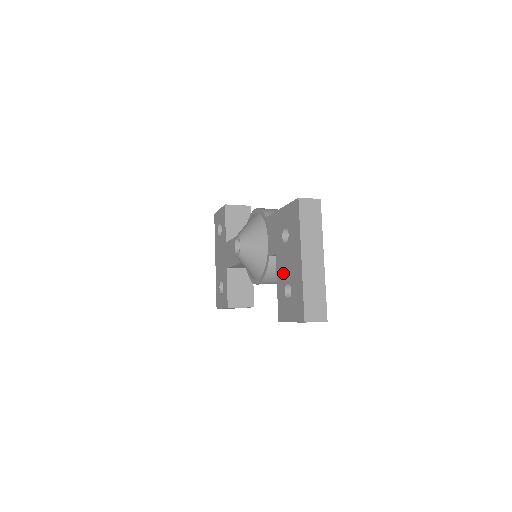
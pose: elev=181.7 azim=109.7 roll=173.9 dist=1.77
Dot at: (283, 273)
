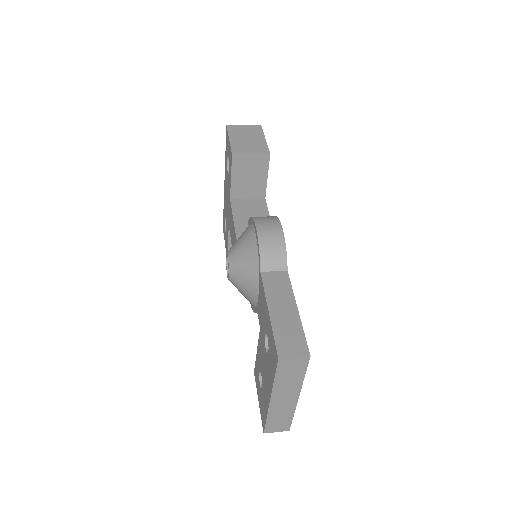
Dot at: (261, 360)
